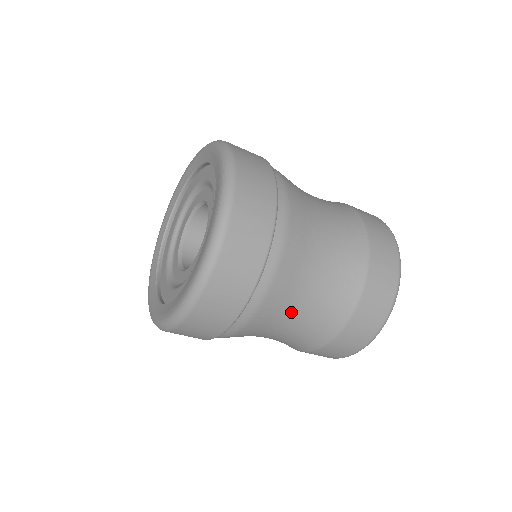
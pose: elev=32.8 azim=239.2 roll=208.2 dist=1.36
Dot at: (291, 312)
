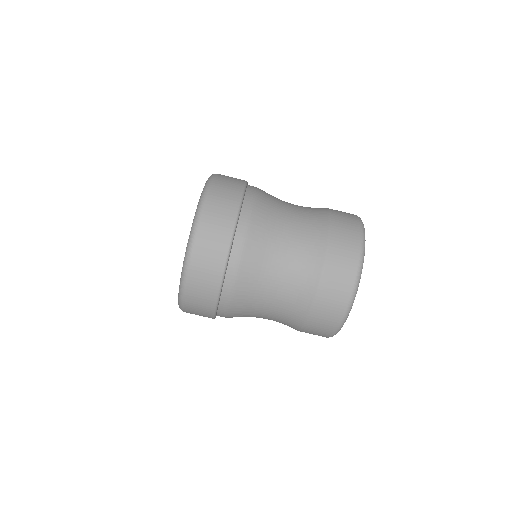
Dot at: (278, 240)
